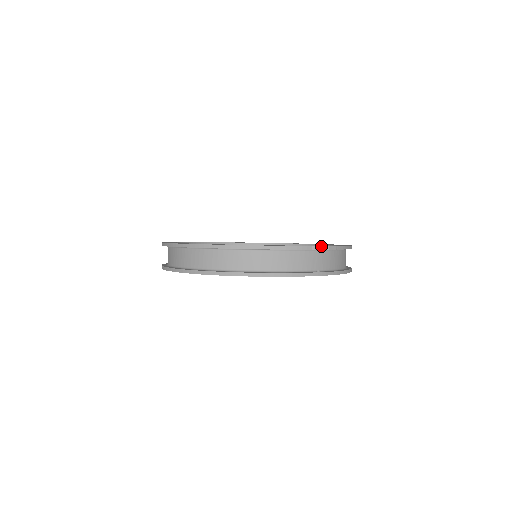
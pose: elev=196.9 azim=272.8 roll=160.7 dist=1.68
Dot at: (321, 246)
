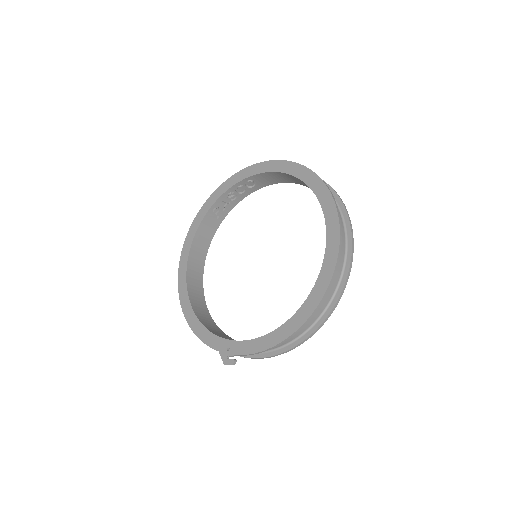
Dot at: (221, 358)
